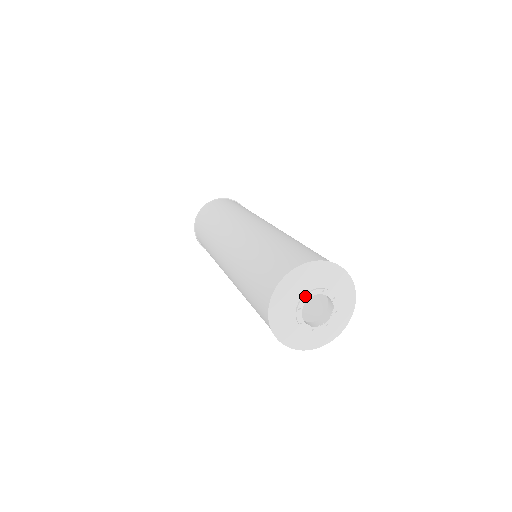
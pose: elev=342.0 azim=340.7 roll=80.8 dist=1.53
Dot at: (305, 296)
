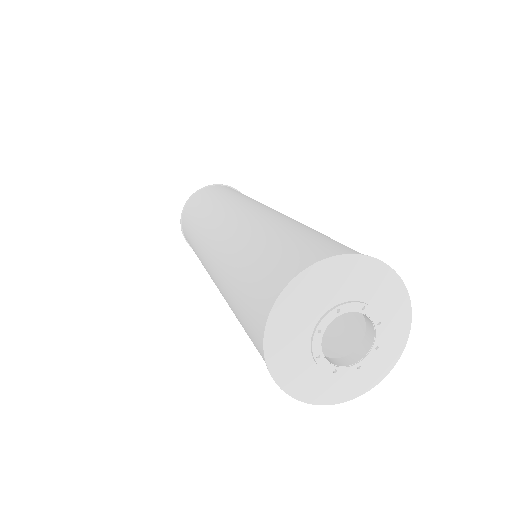
Dot at: (360, 303)
